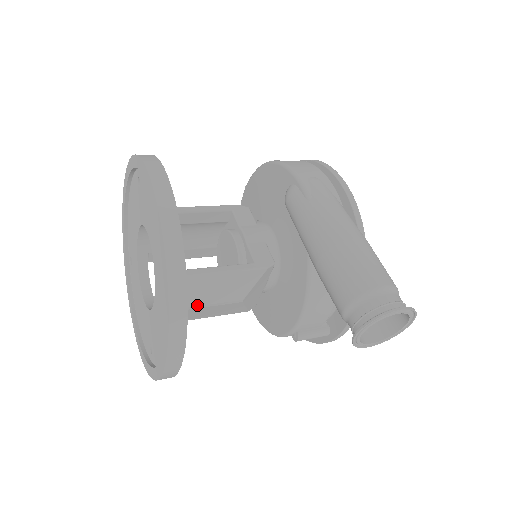
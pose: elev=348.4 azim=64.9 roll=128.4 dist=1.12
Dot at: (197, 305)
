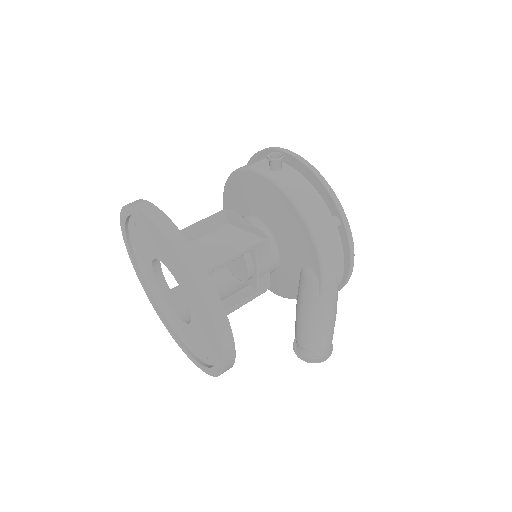
Dot at: occluded
